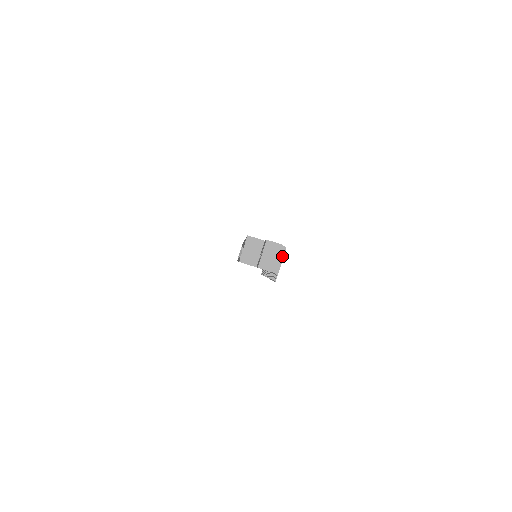
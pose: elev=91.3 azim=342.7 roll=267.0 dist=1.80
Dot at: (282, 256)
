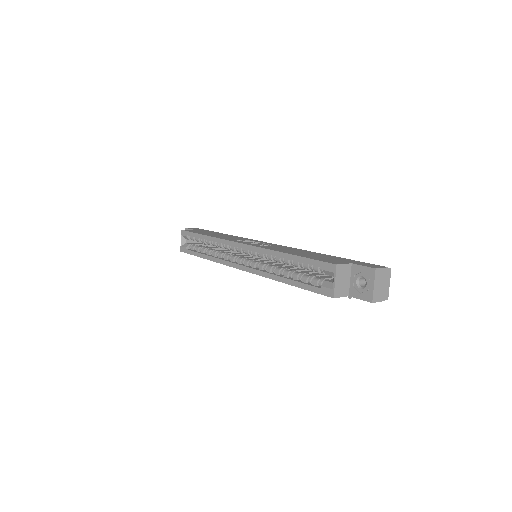
Dot at: (389, 280)
